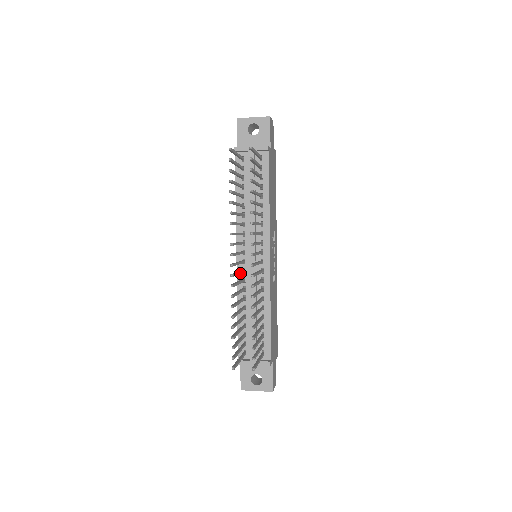
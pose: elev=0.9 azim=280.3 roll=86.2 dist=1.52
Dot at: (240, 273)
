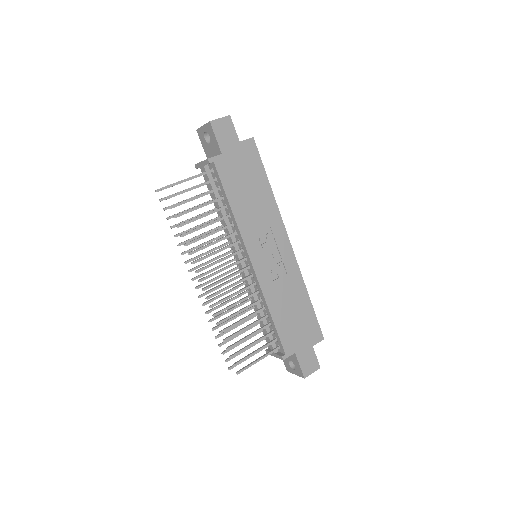
Dot at: occluded
